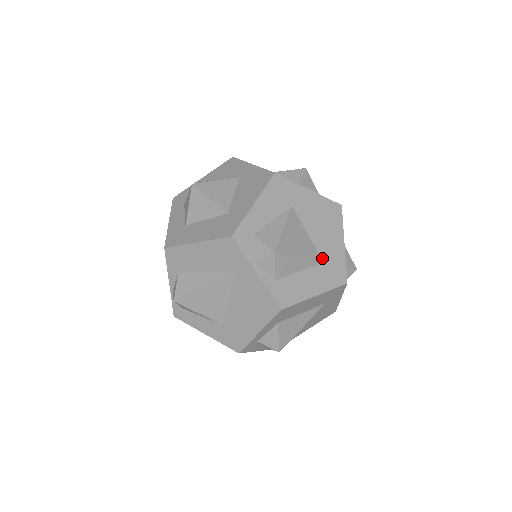
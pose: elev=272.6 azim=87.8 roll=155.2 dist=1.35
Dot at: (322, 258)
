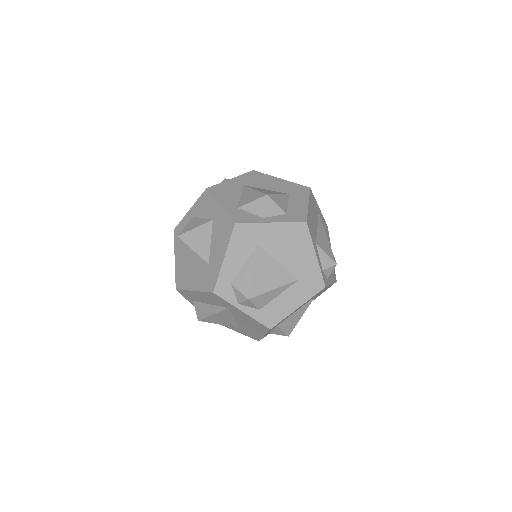
Dot at: (297, 276)
